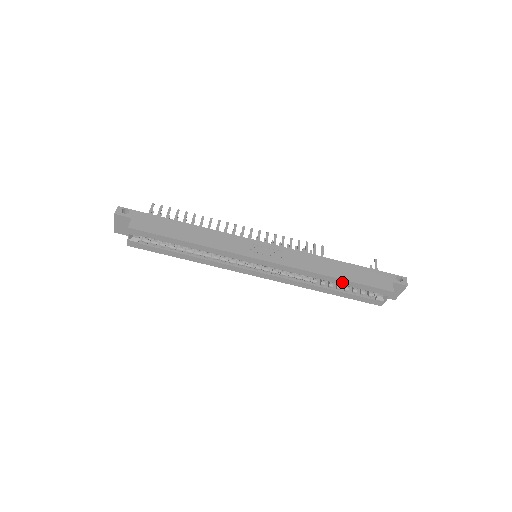
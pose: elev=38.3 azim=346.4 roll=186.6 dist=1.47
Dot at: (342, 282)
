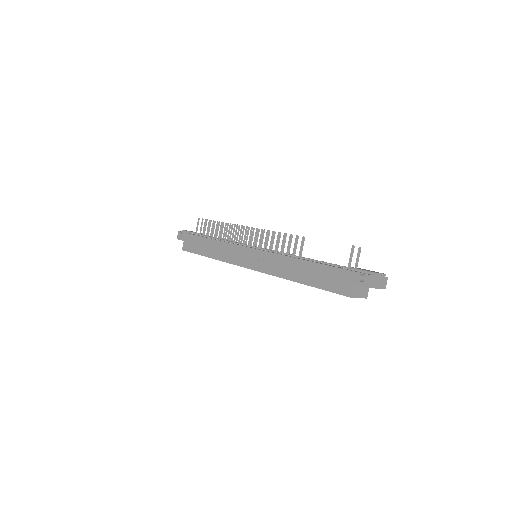
Dot at: (307, 285)
